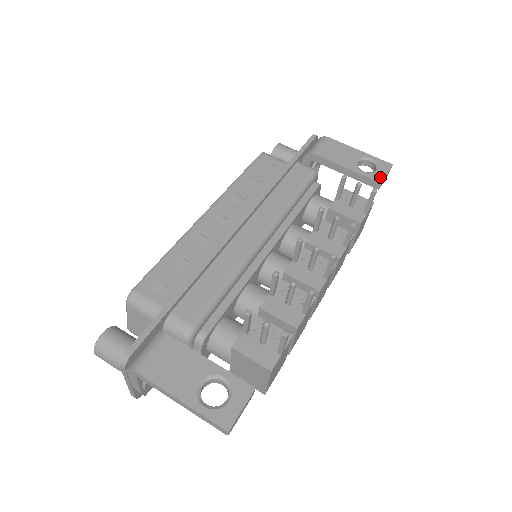
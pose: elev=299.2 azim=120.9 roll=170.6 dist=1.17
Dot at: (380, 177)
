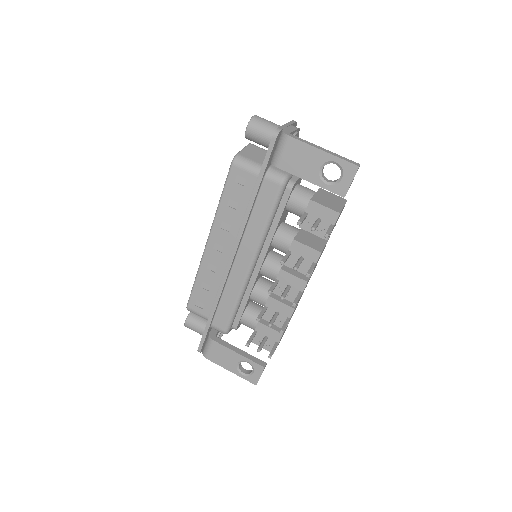
Dot at: (343, 189)
